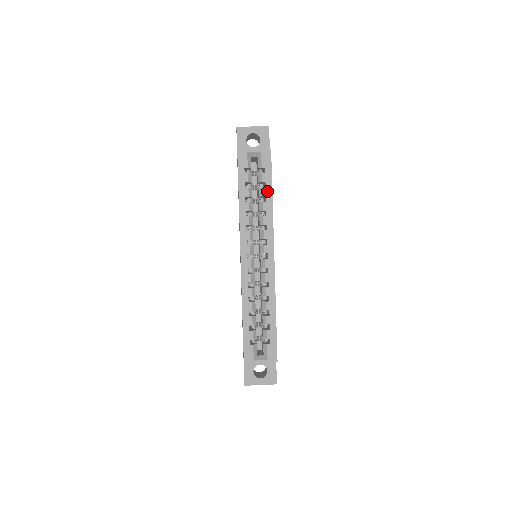
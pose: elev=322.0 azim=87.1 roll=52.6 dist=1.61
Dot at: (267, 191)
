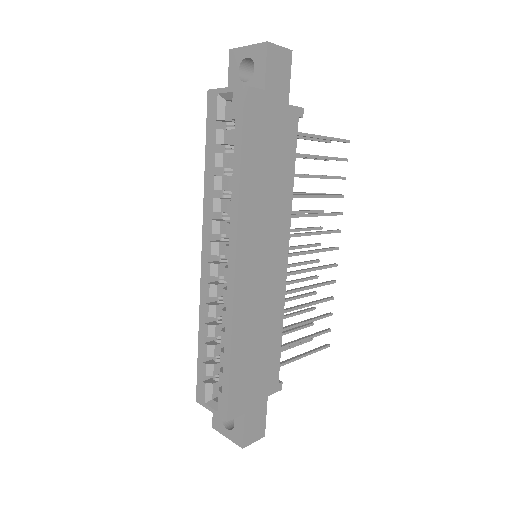
Dot at: (235, 159)
